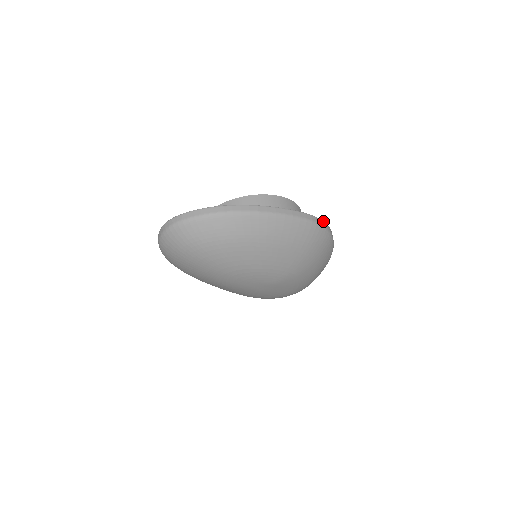
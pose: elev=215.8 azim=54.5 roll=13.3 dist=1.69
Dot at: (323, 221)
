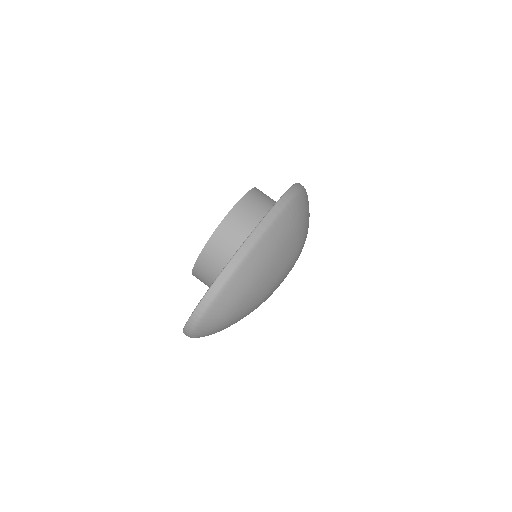
Dot at: (289, 190)
